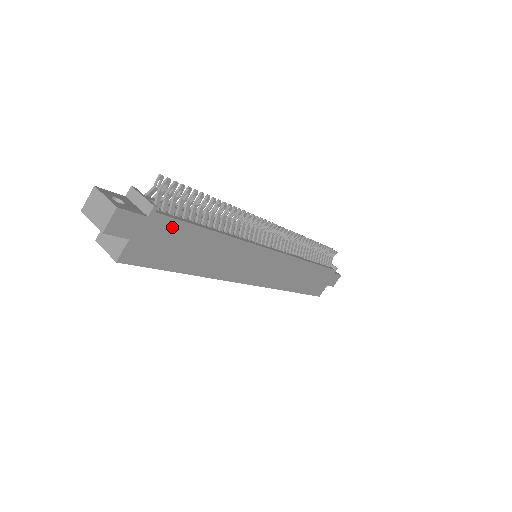
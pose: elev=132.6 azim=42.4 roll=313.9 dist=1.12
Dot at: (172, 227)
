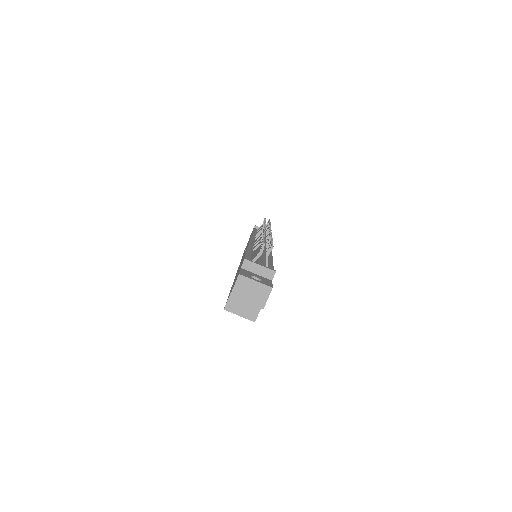
Dot at: occluded
